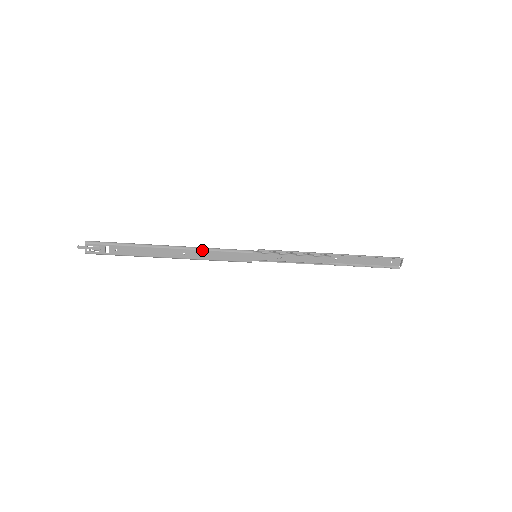
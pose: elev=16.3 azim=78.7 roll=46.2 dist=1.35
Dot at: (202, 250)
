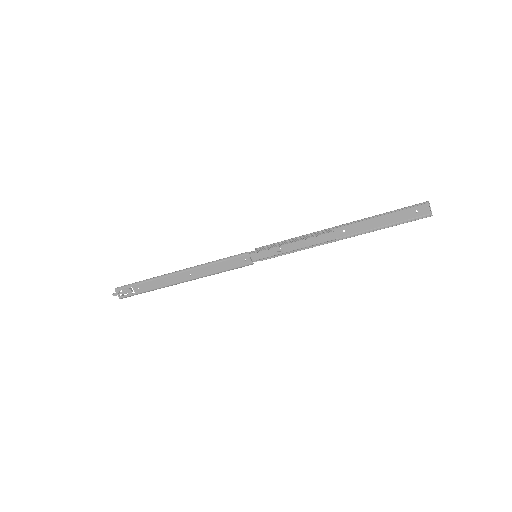
Dot at: (203, 266)
